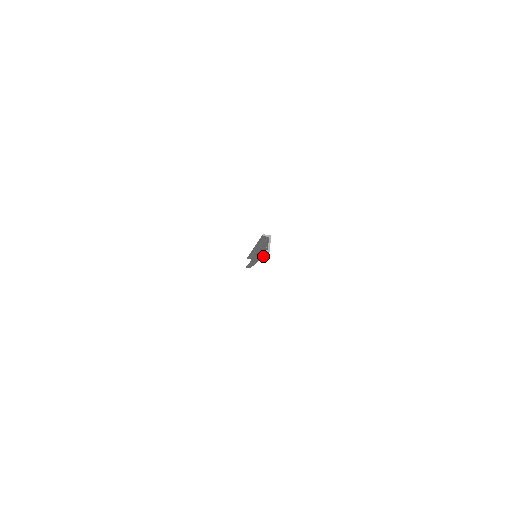
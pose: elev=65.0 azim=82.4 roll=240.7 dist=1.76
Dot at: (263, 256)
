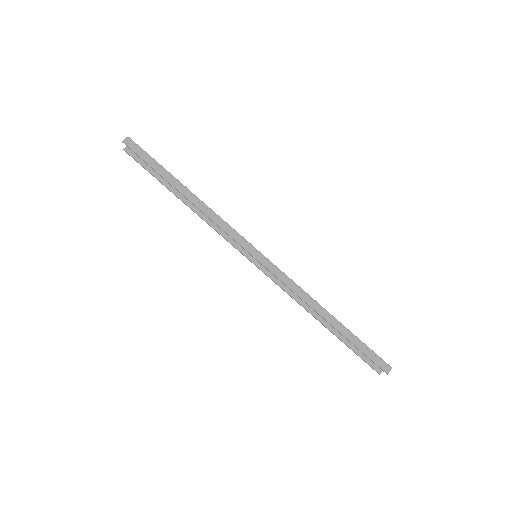
Dot at: (171, 176)
